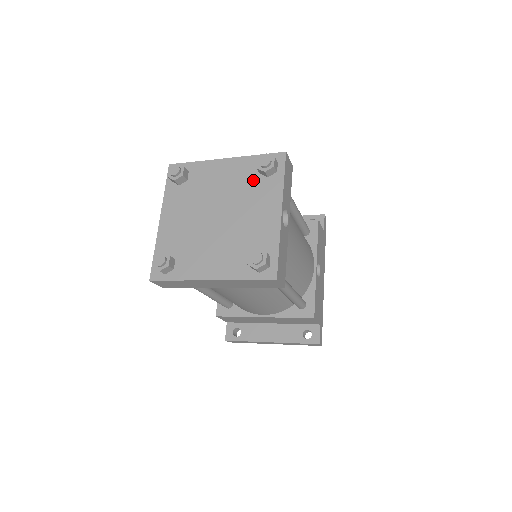
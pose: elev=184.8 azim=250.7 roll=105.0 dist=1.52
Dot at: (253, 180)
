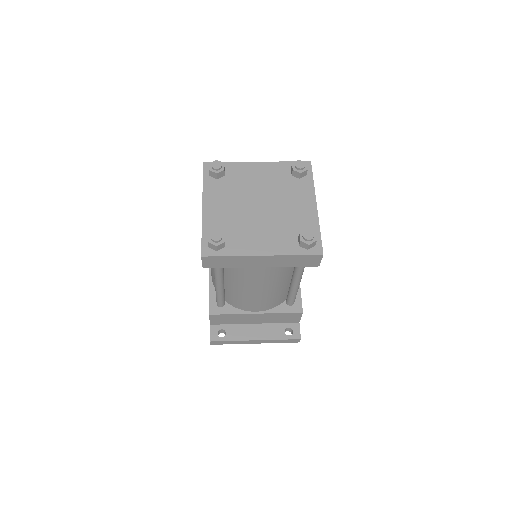
Dot at: (287, 180)
